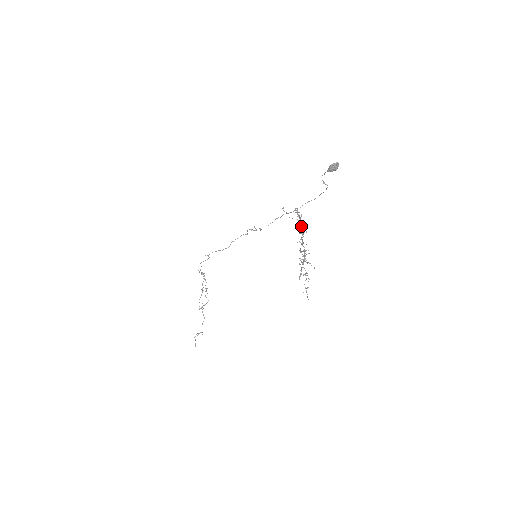
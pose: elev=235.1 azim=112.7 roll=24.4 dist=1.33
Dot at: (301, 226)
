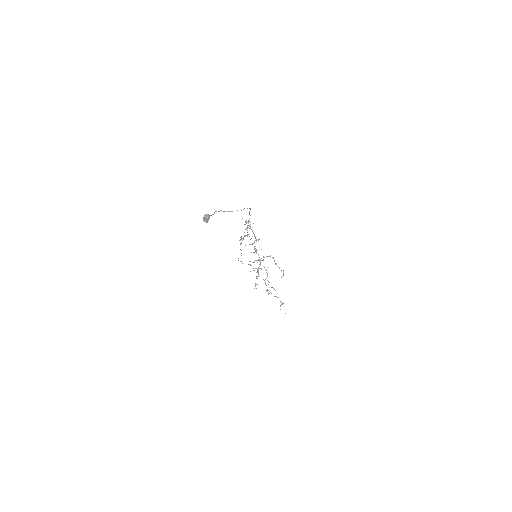
Dot at: (252, 236)
